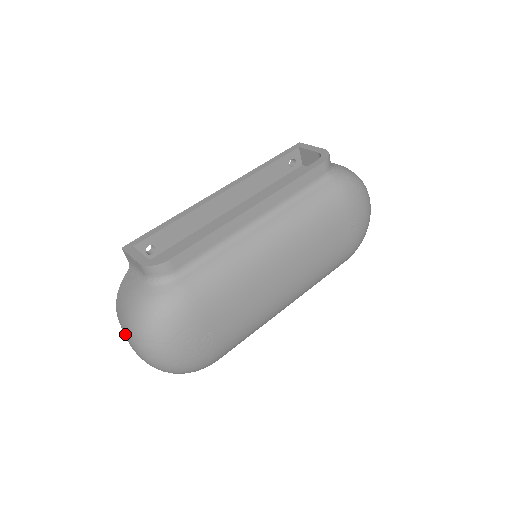
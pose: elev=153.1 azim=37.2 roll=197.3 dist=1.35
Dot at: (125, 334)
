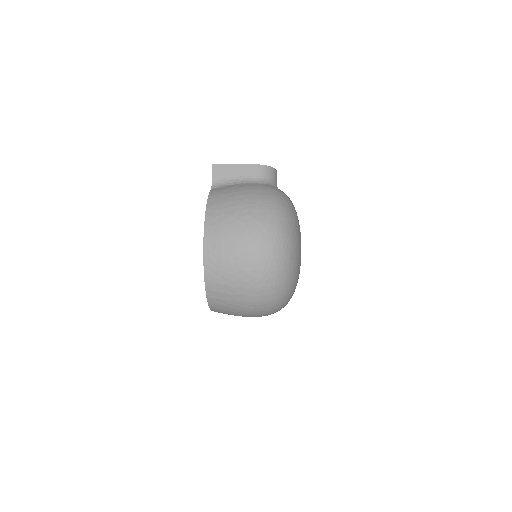
Dot at: (240, 224)
